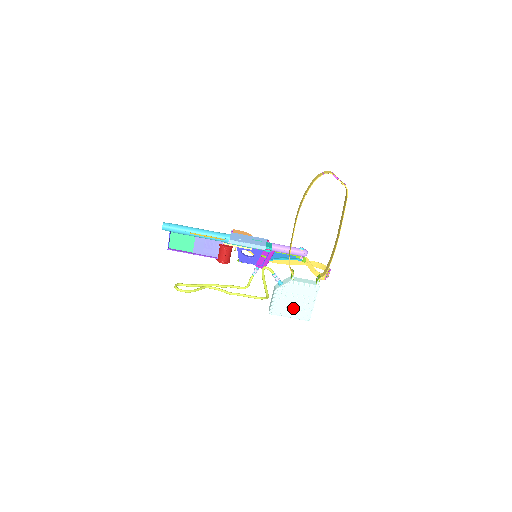
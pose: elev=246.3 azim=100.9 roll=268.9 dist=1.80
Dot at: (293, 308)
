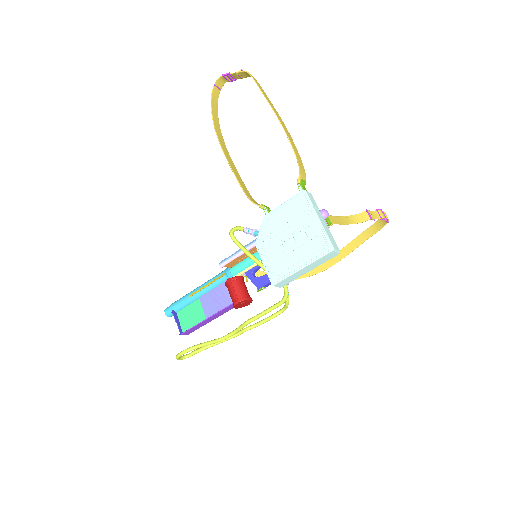
Dot at: (294, 249)
